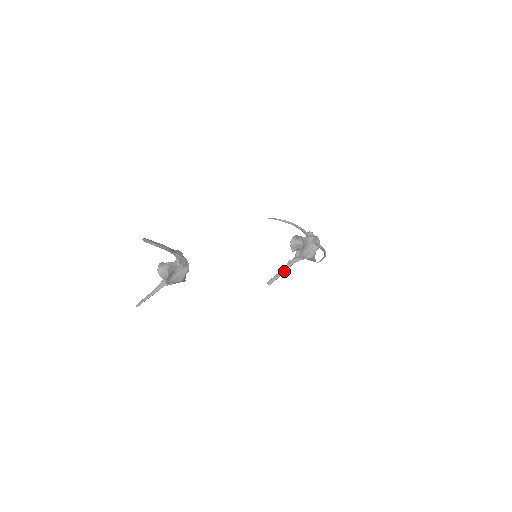
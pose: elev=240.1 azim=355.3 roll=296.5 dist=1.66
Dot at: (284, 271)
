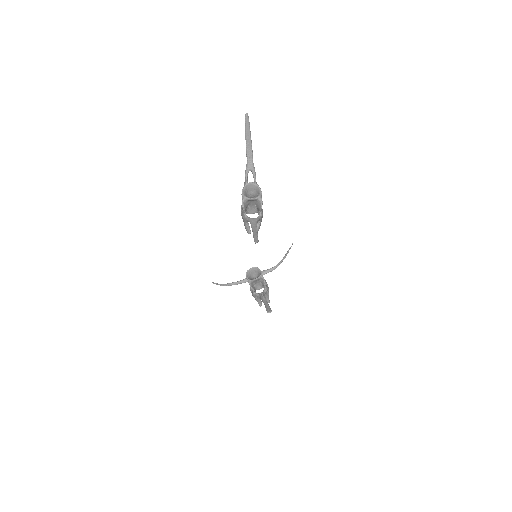
Dot at: (267, 302)
